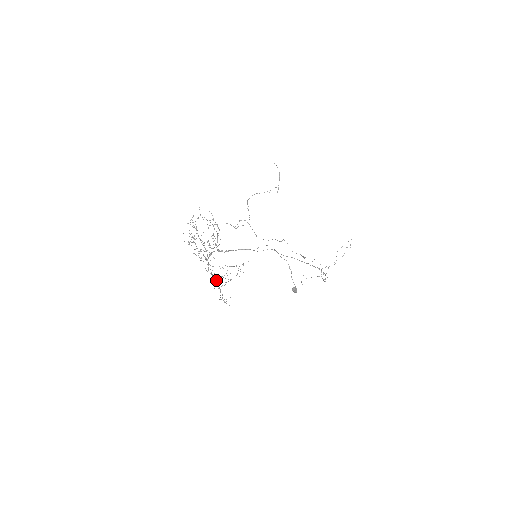
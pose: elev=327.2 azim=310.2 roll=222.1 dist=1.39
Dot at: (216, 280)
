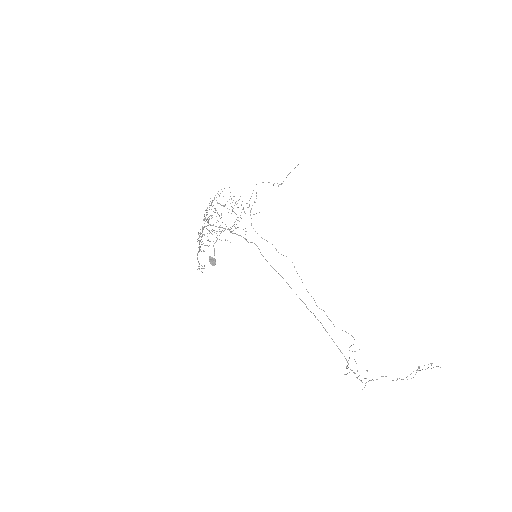
Dot at: occluded
